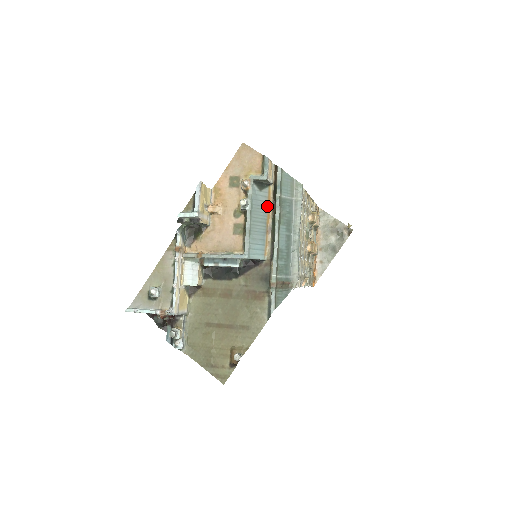
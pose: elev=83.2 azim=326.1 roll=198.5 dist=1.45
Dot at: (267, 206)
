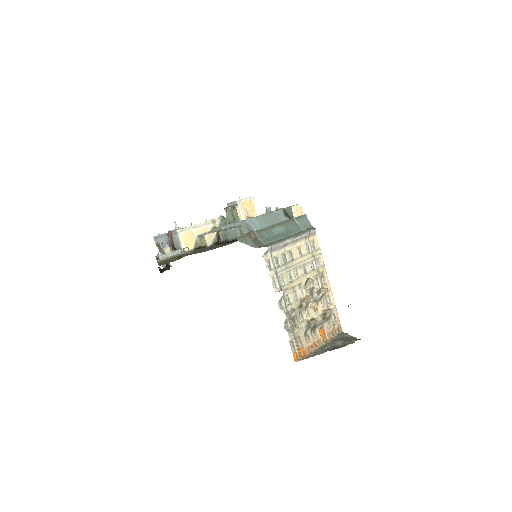
Dot at: occluded
